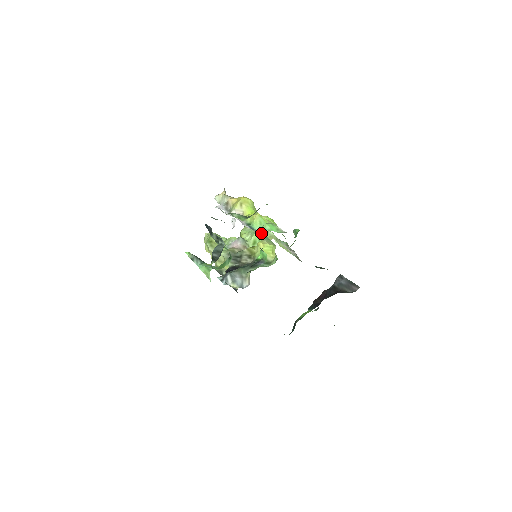
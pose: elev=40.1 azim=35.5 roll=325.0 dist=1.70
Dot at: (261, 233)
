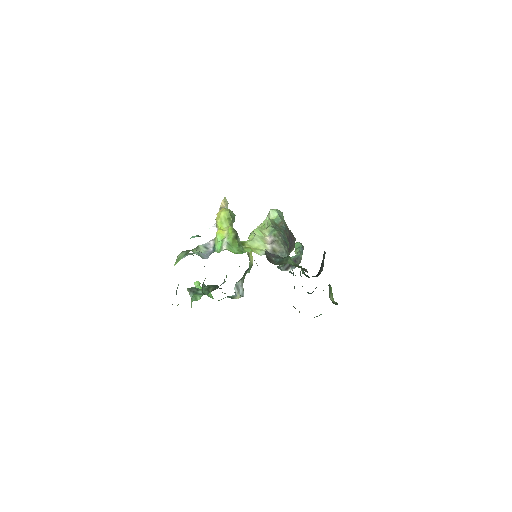
Dot at: (264, 225)
